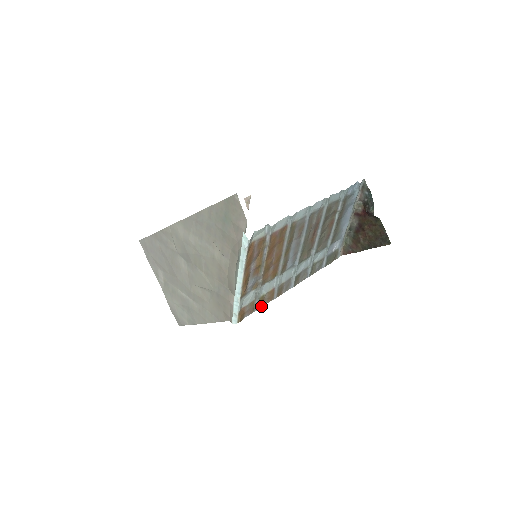
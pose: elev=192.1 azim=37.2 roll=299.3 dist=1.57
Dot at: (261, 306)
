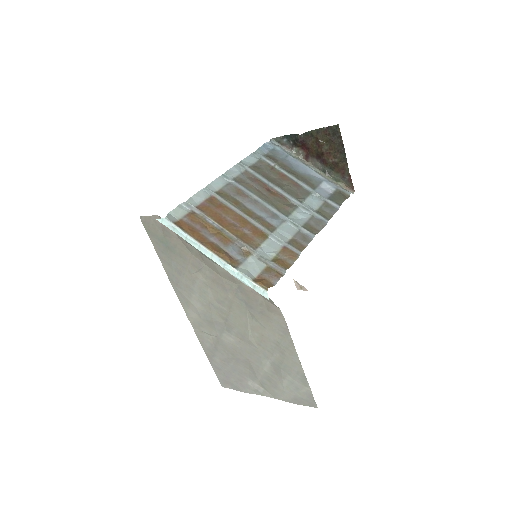
Dot at: (288, 267)
